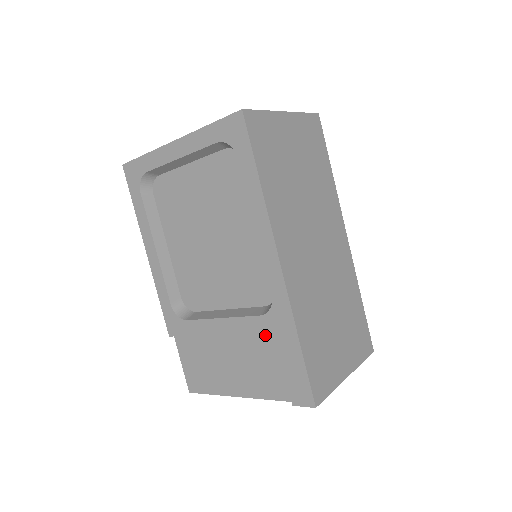
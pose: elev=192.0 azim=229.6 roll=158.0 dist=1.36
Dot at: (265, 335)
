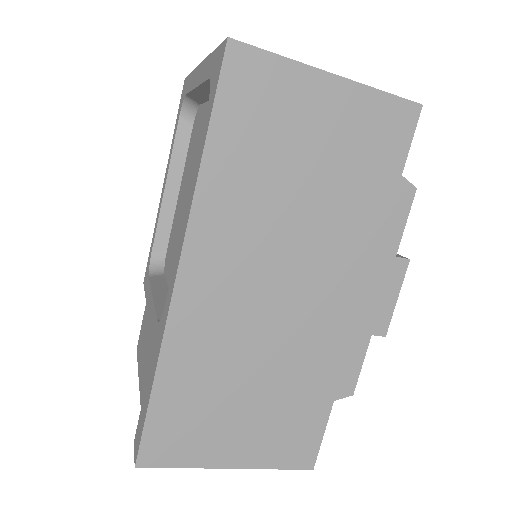
Dot at: occluded
